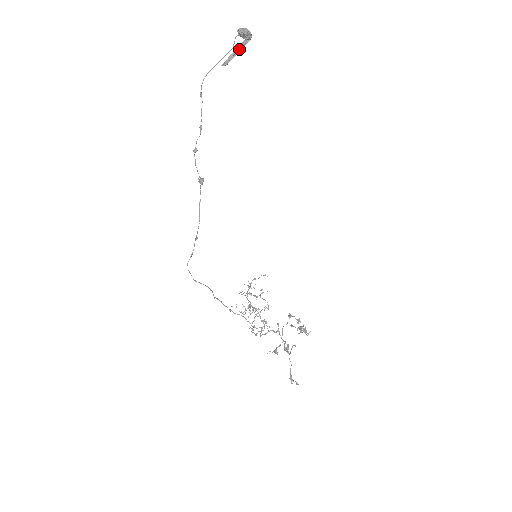
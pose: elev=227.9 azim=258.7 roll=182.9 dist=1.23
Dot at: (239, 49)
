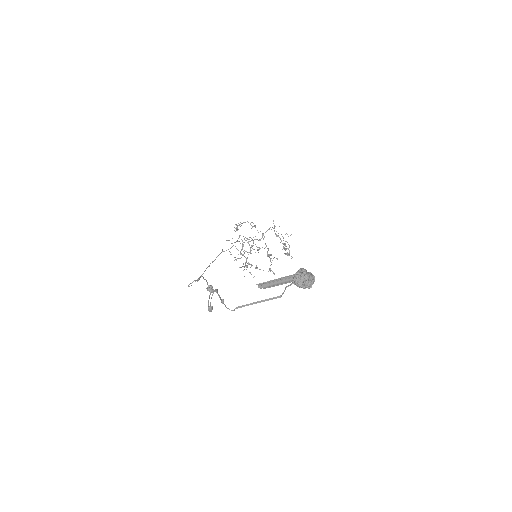
Dot at: (289, 280)
